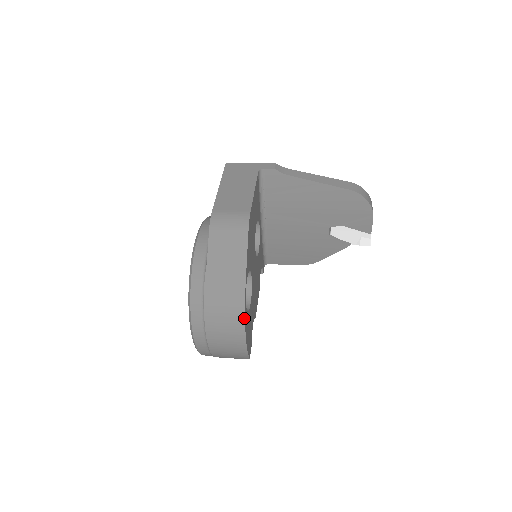
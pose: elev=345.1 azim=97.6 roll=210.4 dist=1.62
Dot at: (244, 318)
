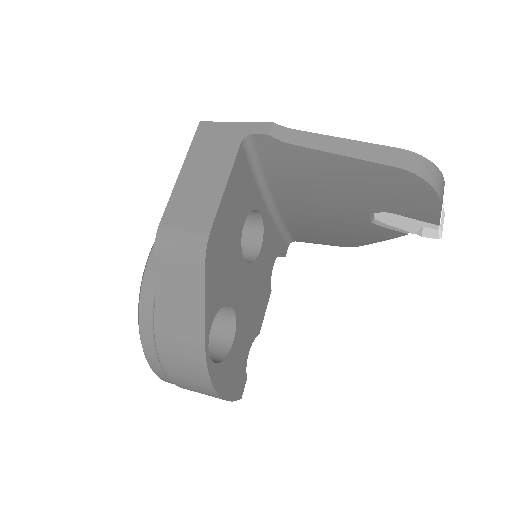
Dot at: (209, 379)
